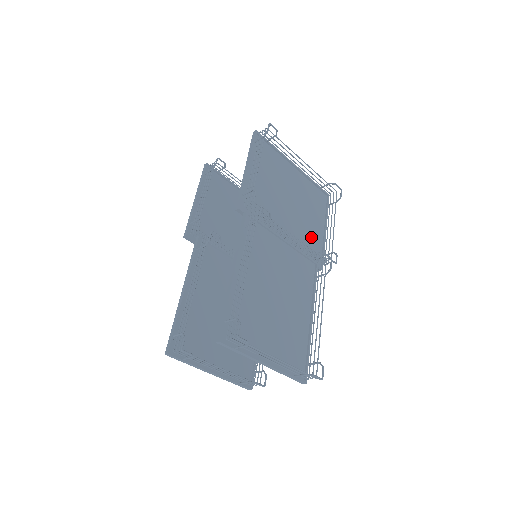
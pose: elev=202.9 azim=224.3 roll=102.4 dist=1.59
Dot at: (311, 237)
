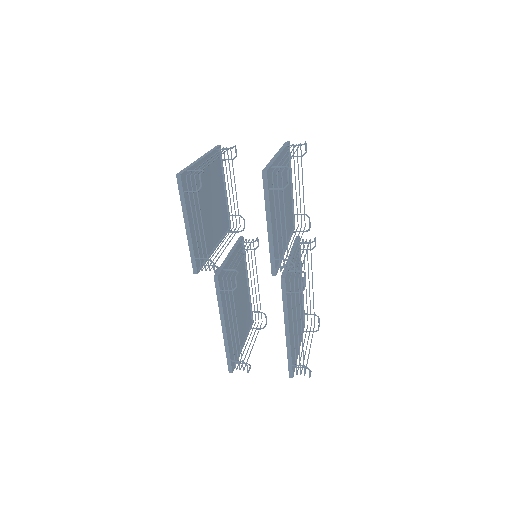
Dot at: (289, 210)
